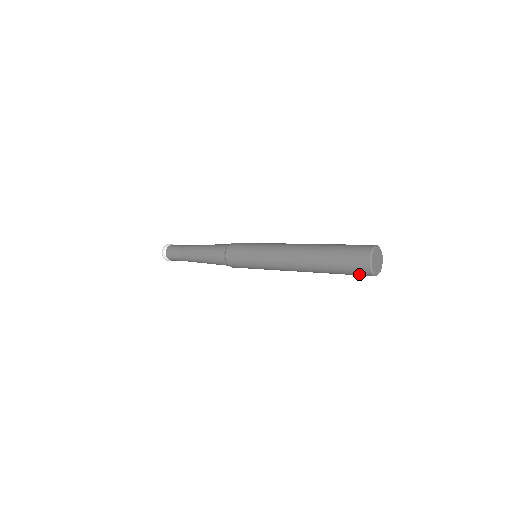
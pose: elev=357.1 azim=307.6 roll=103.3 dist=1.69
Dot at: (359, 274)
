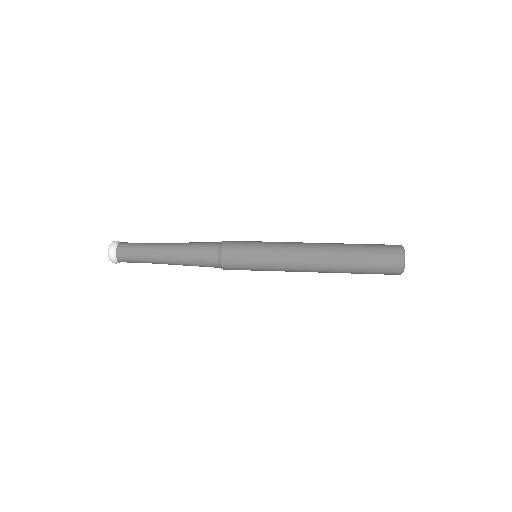
Dot at: (389, 267)
